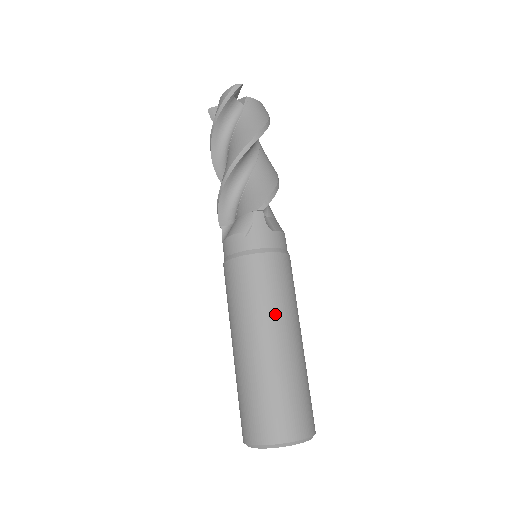
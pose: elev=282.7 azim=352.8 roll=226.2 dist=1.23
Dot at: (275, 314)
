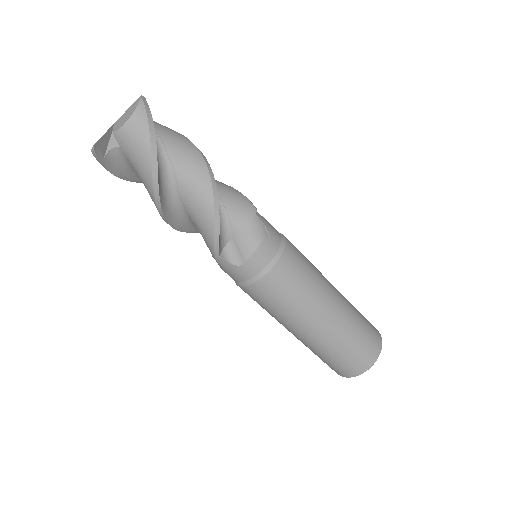
Dot at: (287, 320)
